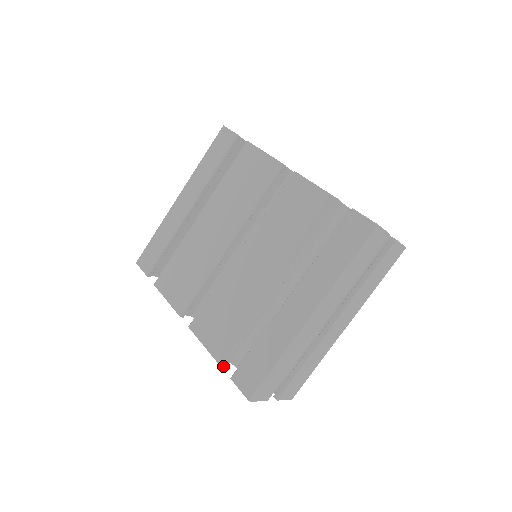
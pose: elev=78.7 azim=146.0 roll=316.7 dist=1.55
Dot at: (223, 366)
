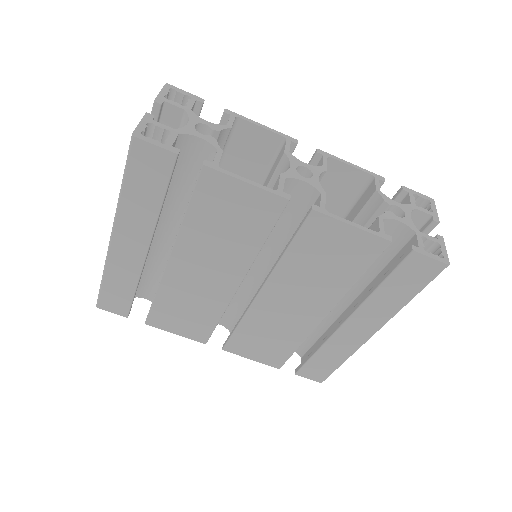
Dot at: occluded
